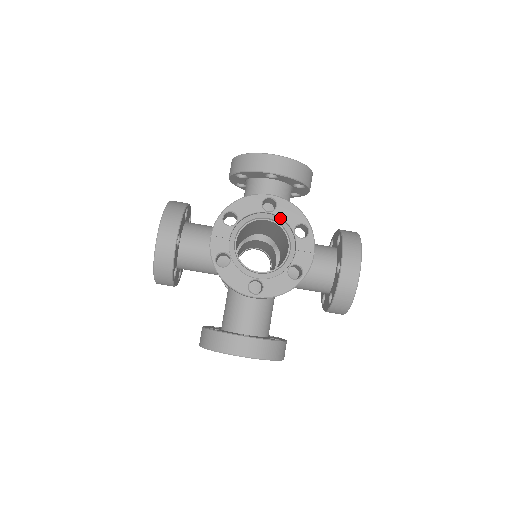
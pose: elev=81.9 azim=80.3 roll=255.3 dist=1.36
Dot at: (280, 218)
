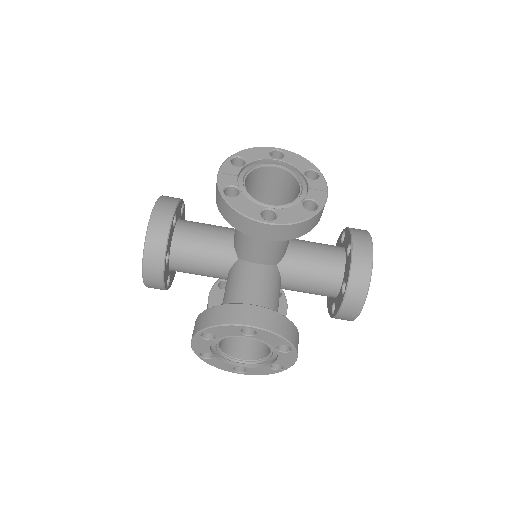
Dot at: (288, 166)
